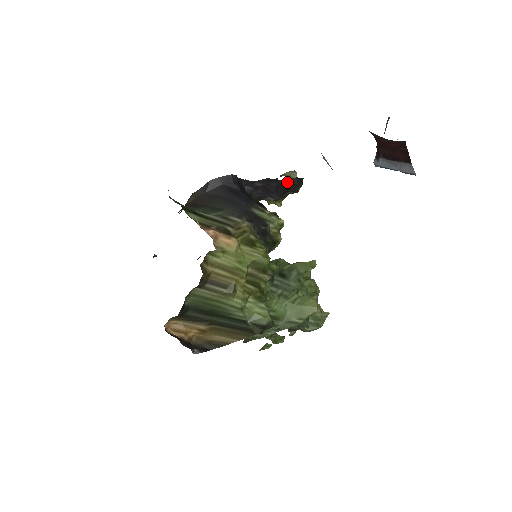
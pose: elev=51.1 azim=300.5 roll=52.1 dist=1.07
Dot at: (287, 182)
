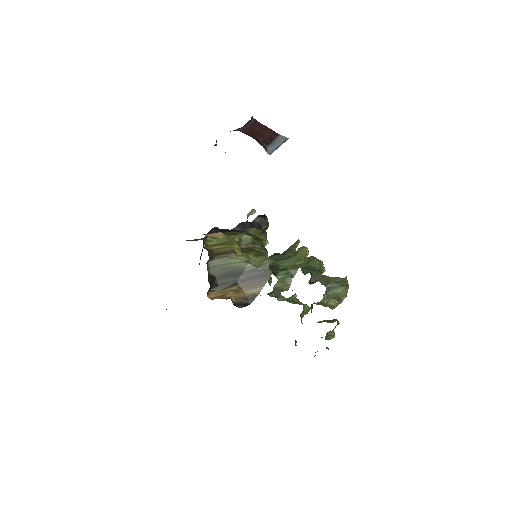
Dot at: (256, 221)
